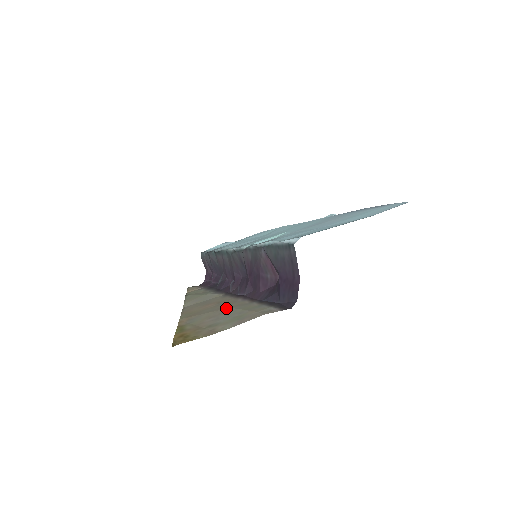
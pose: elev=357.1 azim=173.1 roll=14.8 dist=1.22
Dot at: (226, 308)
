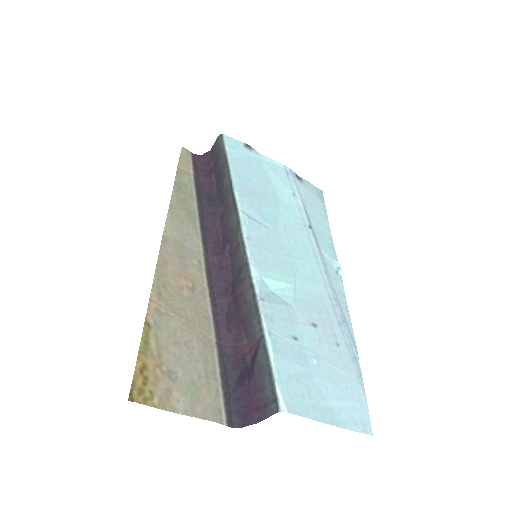
Dot at: (193, 335)
